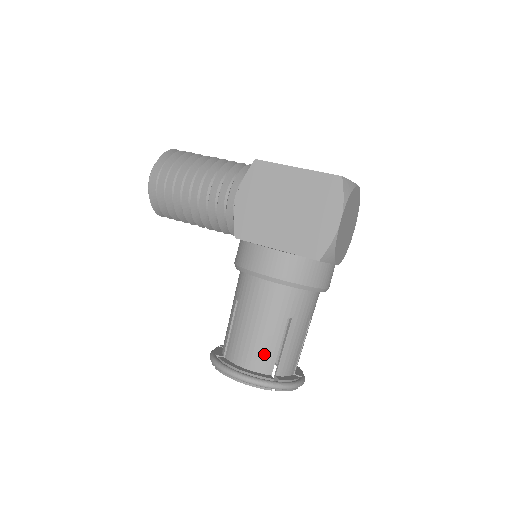
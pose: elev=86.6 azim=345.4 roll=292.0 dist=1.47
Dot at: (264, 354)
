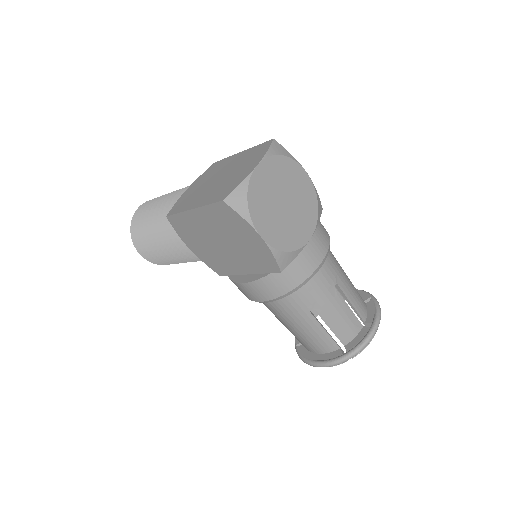
Dot at: (319, 341)
